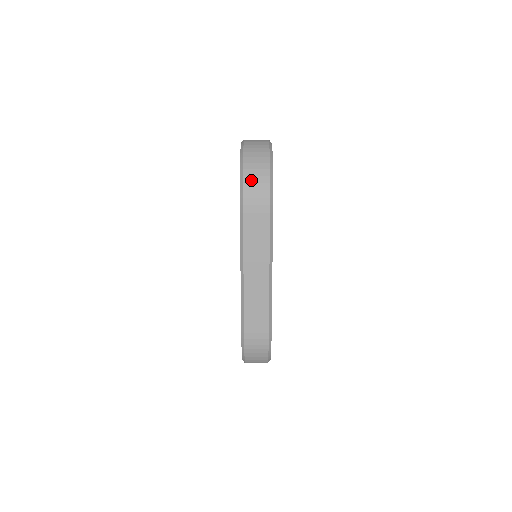
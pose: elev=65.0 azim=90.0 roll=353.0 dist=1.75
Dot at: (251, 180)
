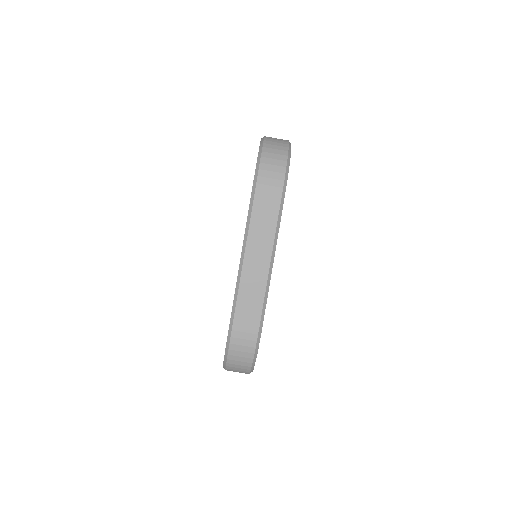
Dot at: (268, 162)
